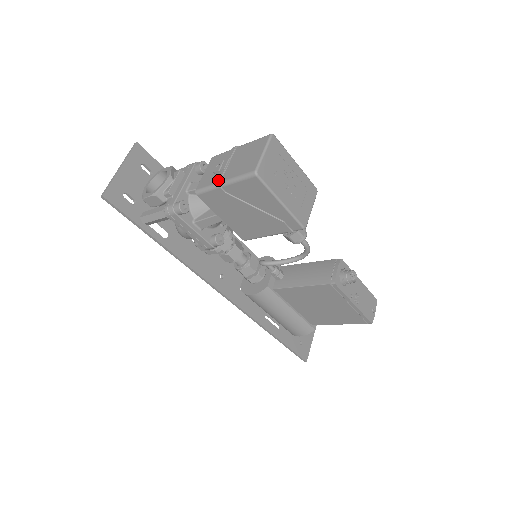
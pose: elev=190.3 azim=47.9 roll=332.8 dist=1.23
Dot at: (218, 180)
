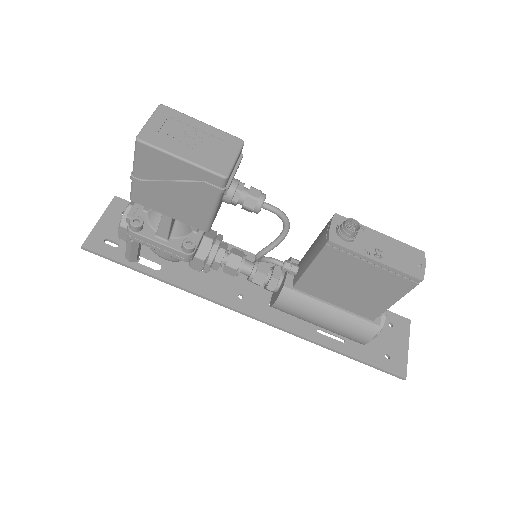
Dot at: (132, 172)
